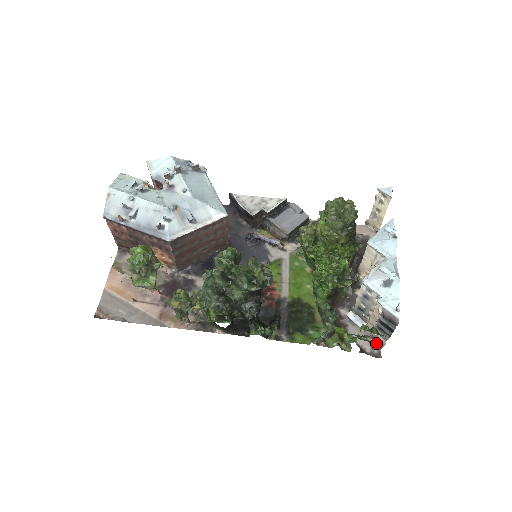
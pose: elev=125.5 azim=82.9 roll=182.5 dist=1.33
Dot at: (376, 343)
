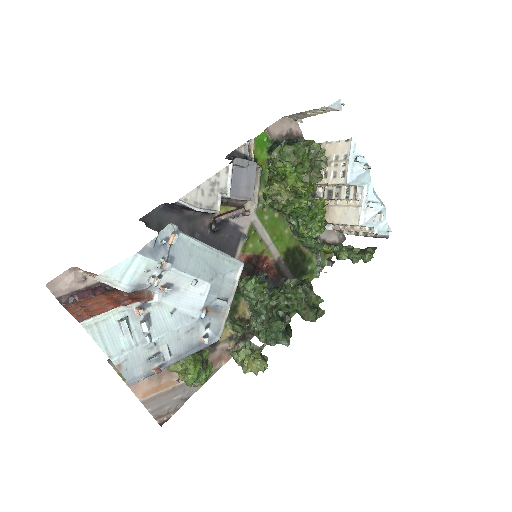
Dot at: (341, 232)
